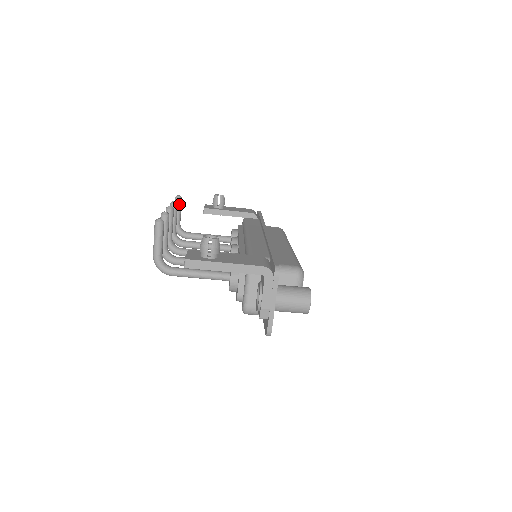
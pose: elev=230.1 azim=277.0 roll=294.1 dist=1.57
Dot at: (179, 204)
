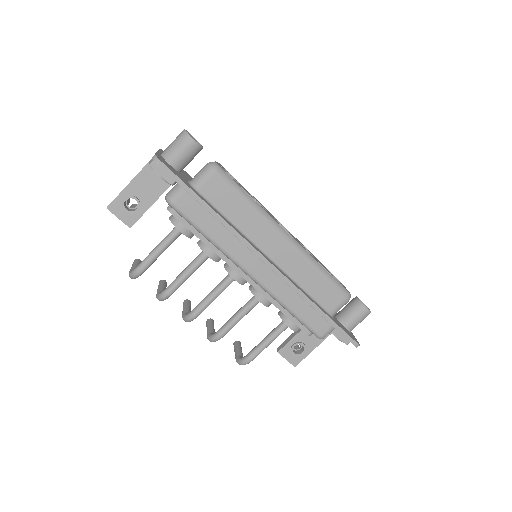
Dot at: (236, 344)
